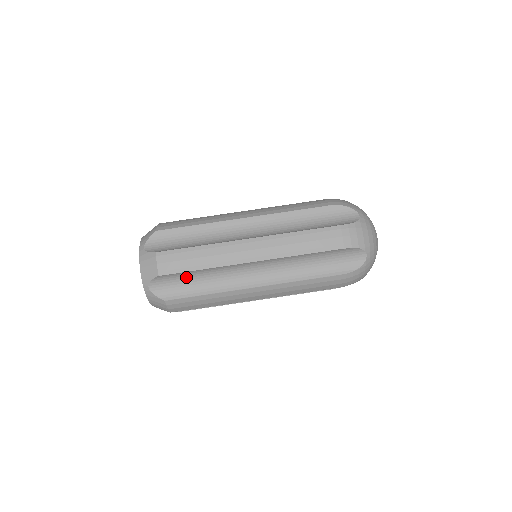
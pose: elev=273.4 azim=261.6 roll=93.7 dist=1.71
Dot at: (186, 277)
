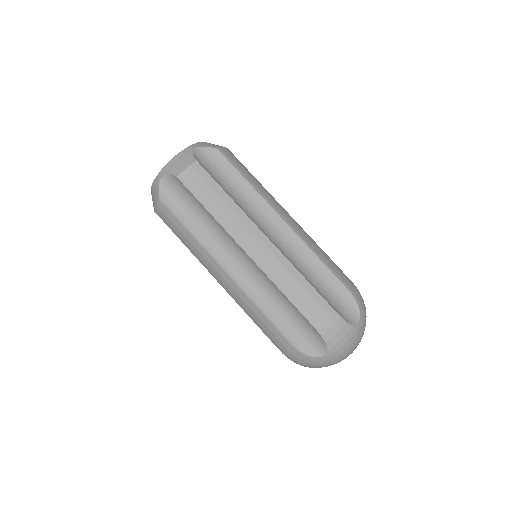
Dot at: (227, 175)
